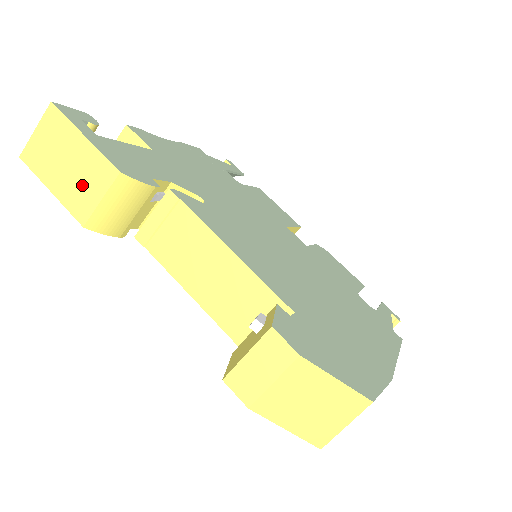
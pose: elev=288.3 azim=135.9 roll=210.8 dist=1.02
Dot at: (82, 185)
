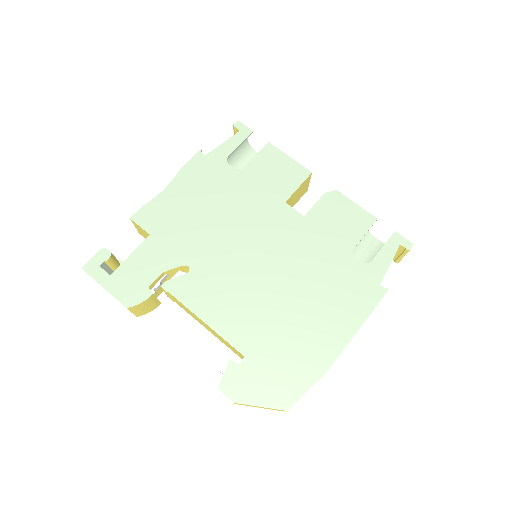
Dot at: occluded
